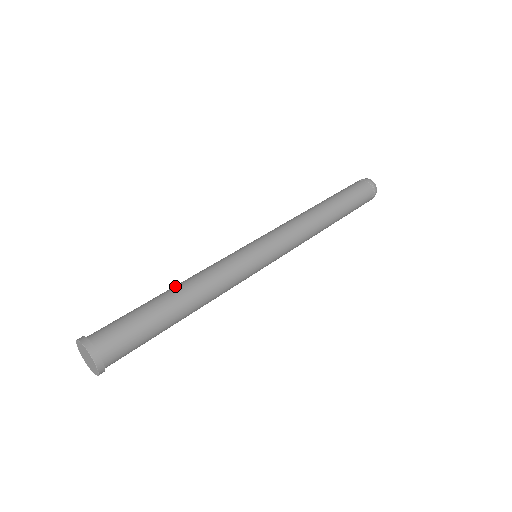
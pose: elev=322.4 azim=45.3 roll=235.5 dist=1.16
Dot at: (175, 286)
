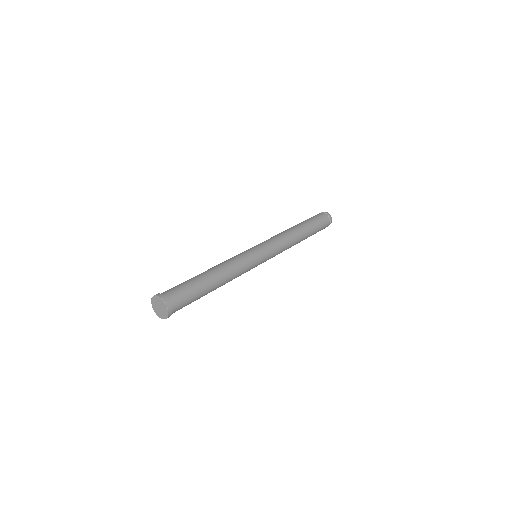
Dot at: occluded
